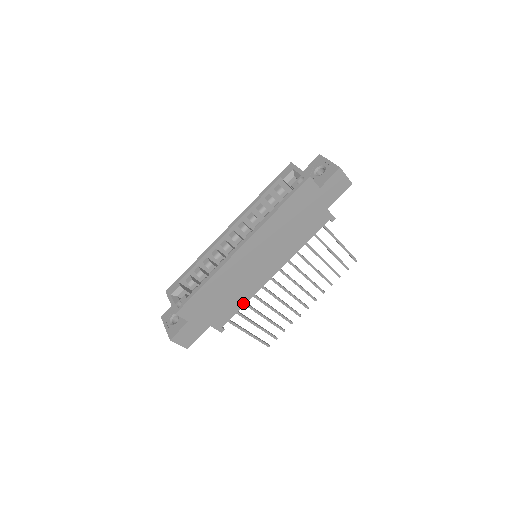
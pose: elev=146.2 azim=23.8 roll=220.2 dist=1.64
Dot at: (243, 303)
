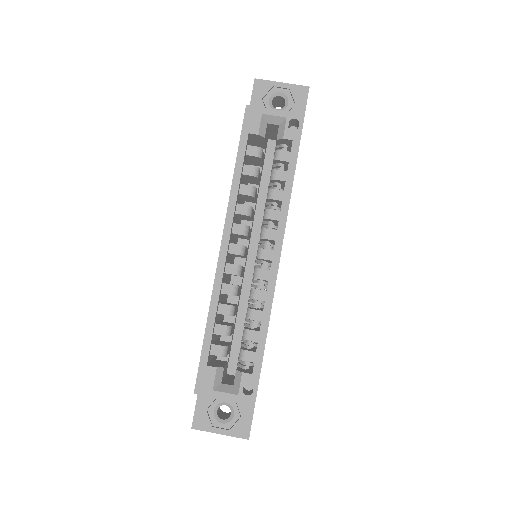
Dot at: occluded
